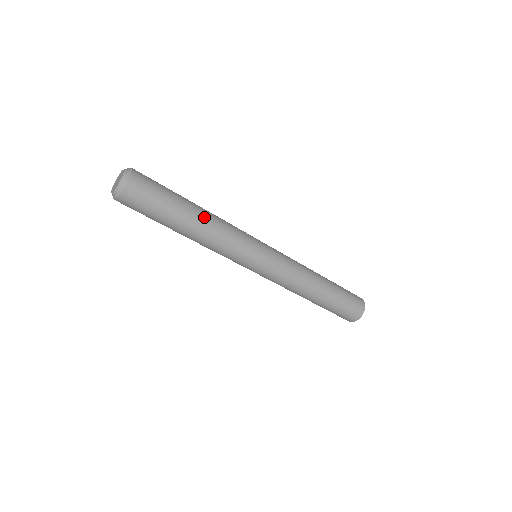
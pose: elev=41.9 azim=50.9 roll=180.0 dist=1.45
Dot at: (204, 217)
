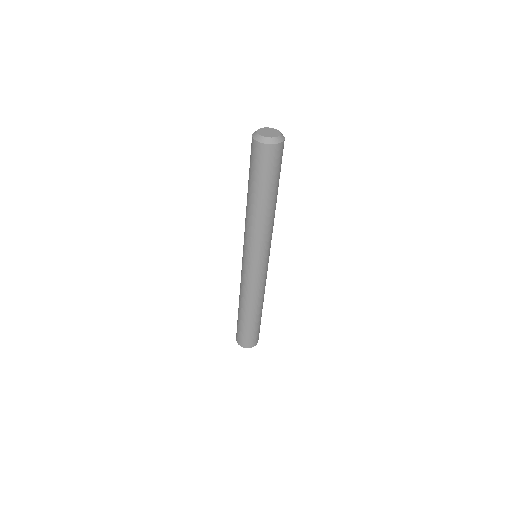
Dot at: occluded
